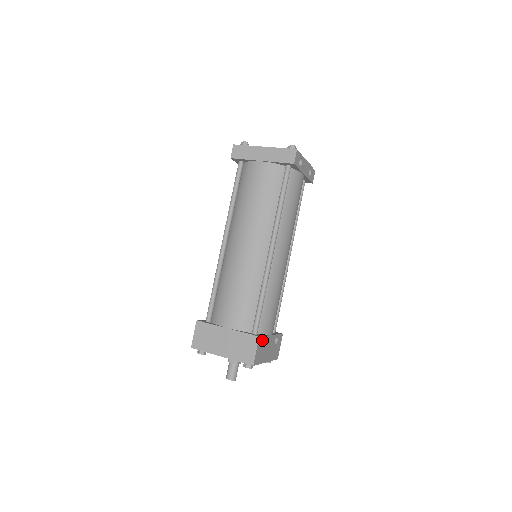
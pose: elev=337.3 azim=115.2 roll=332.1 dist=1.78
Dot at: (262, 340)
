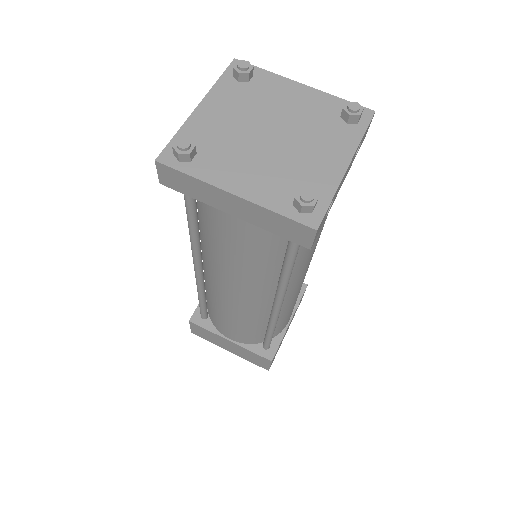
Dot at: (277, 350)
